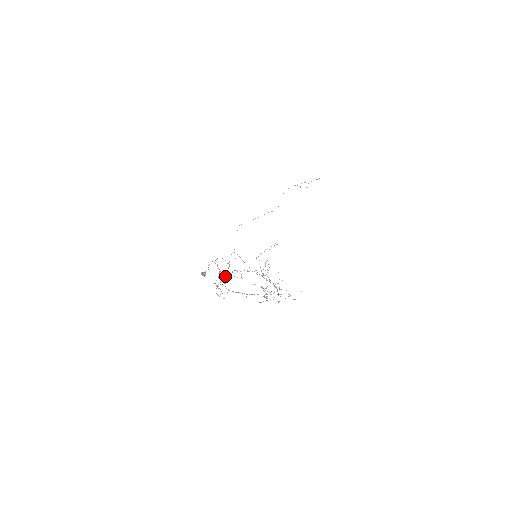
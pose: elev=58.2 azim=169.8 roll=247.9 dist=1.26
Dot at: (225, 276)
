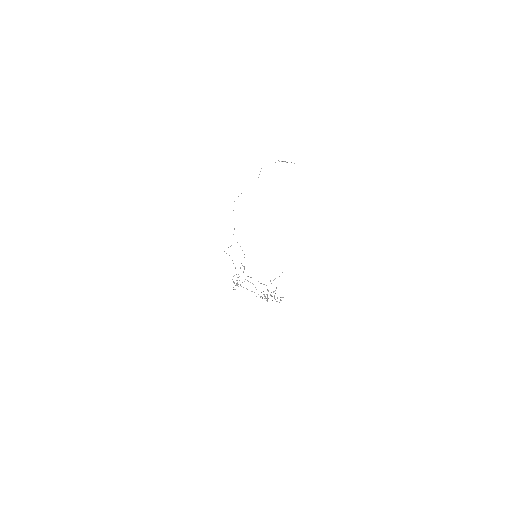
Dot at: occluded
